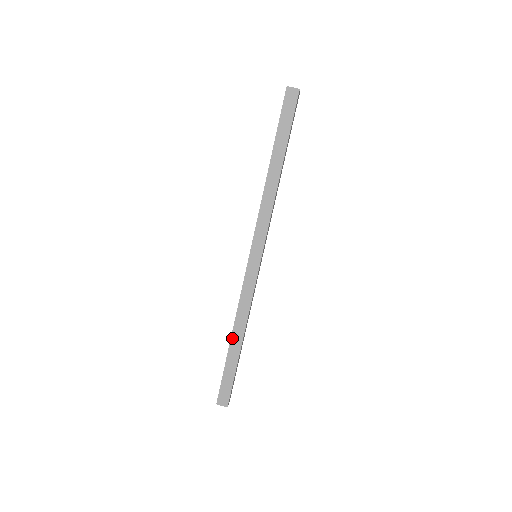
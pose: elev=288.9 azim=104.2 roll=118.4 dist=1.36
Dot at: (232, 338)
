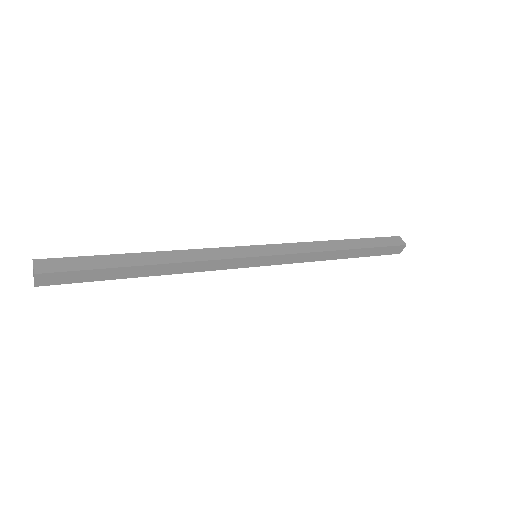
Dot at: (150, 253)
